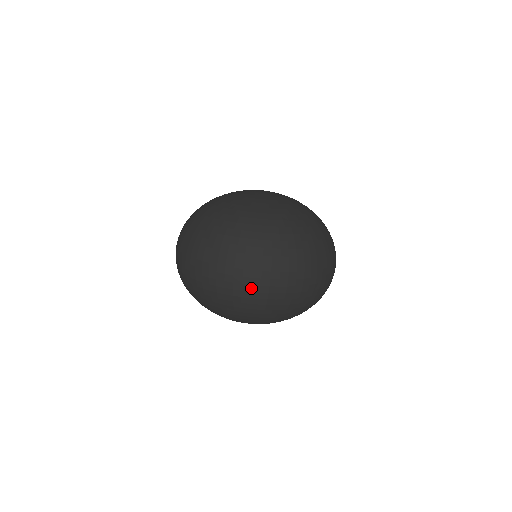
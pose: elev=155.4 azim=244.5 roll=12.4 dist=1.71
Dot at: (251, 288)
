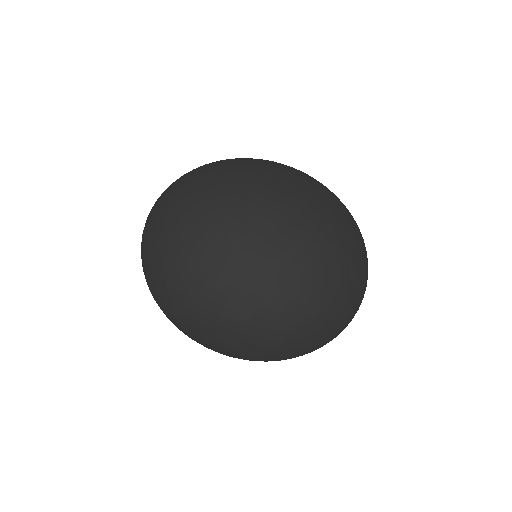
Dot at: (332, 337)
